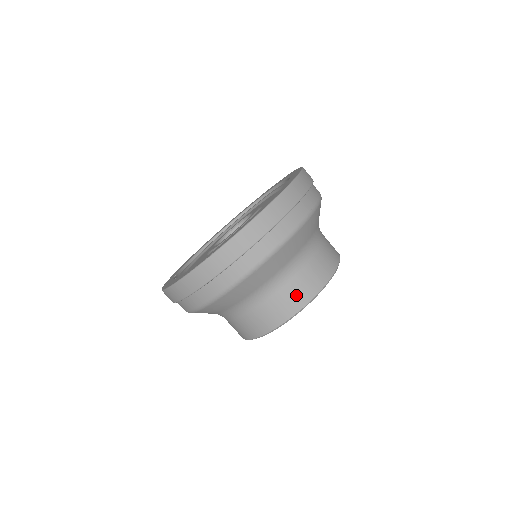
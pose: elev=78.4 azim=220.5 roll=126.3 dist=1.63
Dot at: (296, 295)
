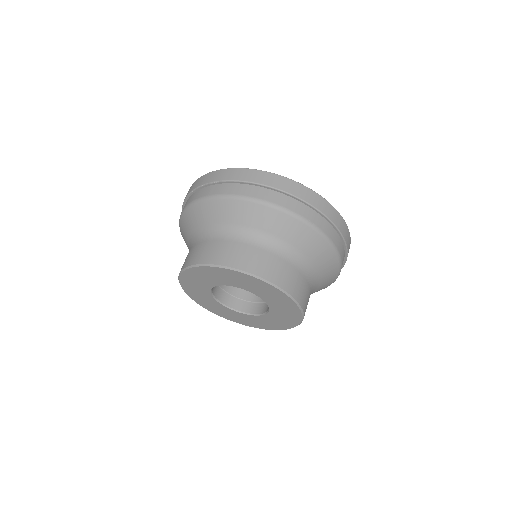
Dot at: (234, 255)
